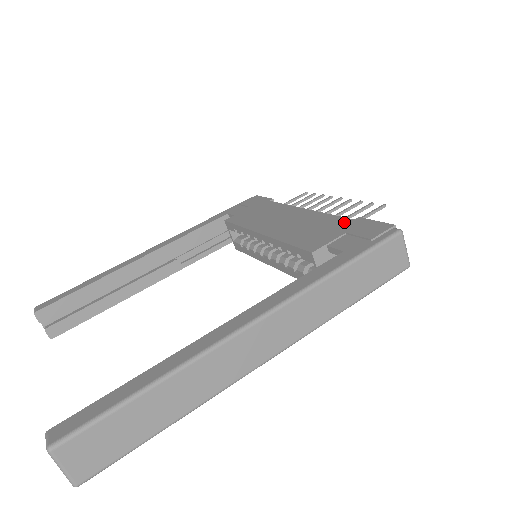
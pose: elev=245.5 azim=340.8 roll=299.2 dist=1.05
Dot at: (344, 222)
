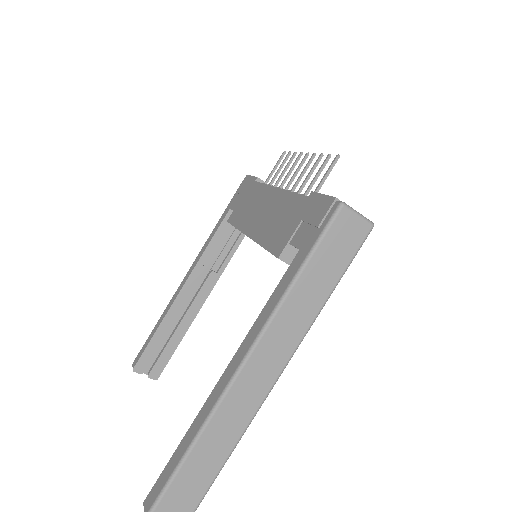
Dot at: (301, 203)
